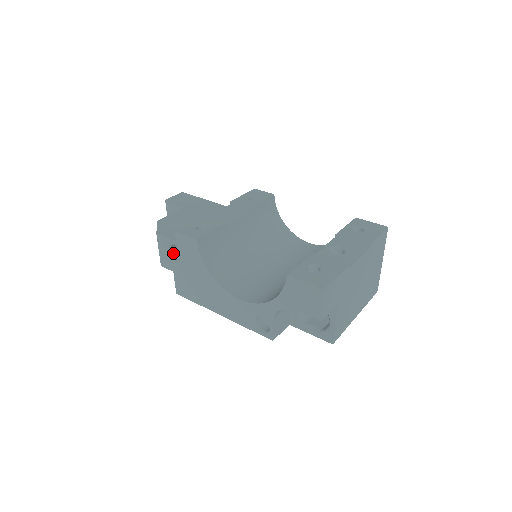
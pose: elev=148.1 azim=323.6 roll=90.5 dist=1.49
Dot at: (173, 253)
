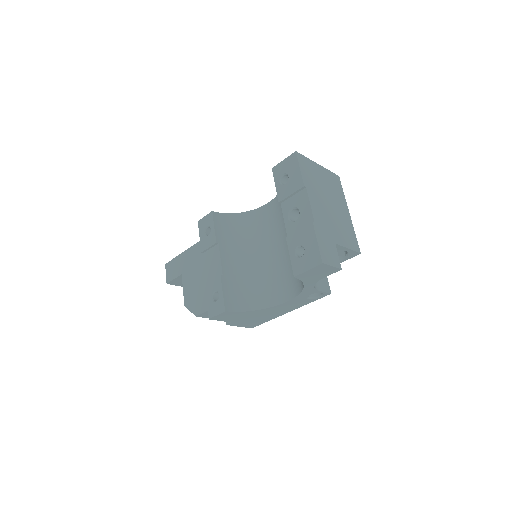
Dot at: occluded
